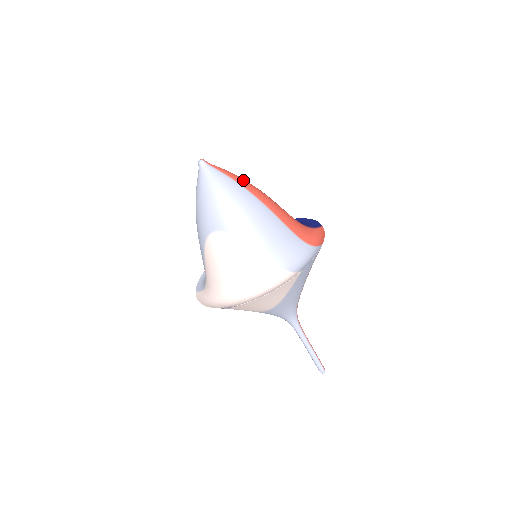
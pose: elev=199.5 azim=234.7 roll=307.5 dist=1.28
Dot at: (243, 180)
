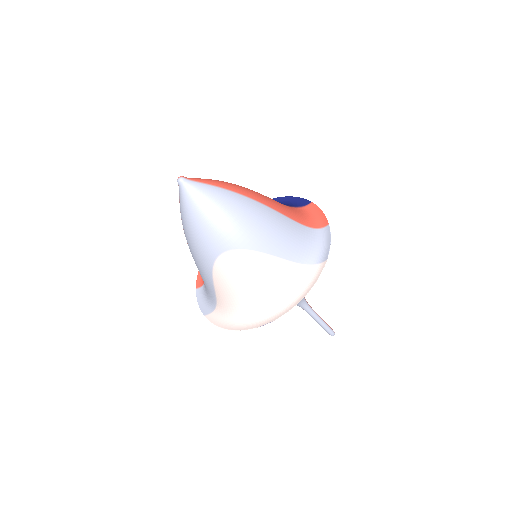
Dot at: (229, 184)
